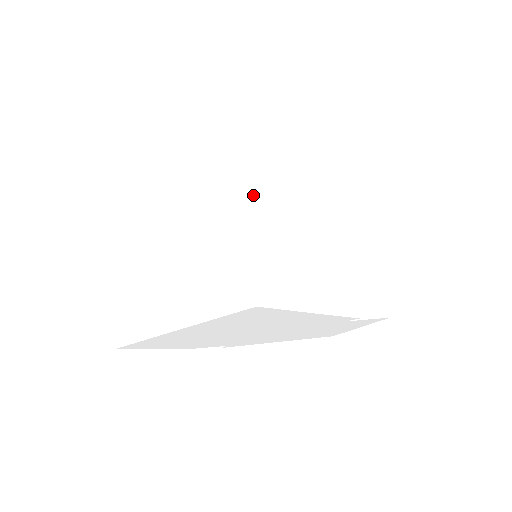
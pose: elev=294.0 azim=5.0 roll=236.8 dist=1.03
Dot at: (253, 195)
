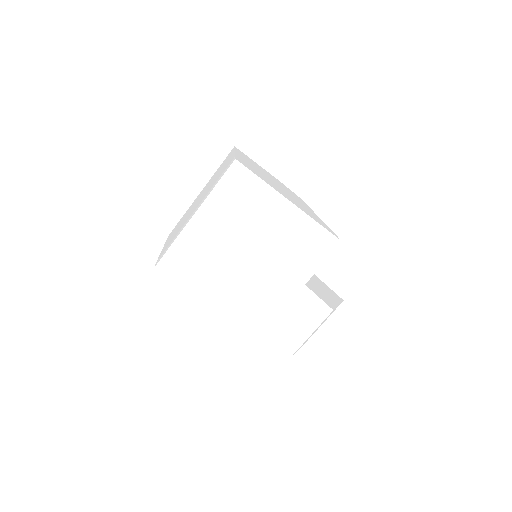
Dot at: (206, 225)
